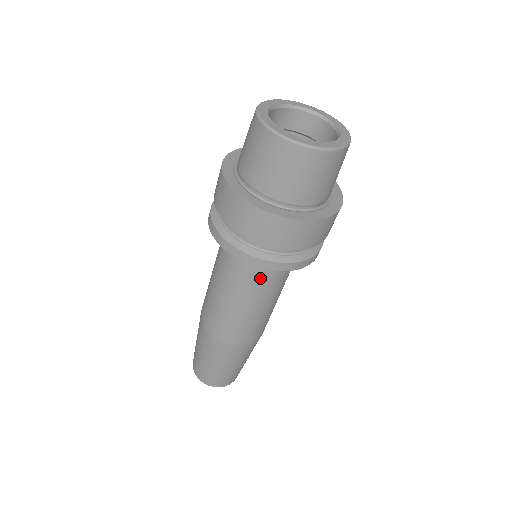
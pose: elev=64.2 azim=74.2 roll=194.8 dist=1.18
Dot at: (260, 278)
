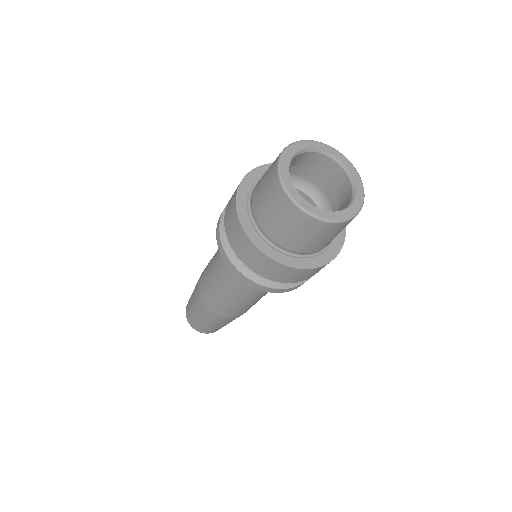
Dot at: occluded
